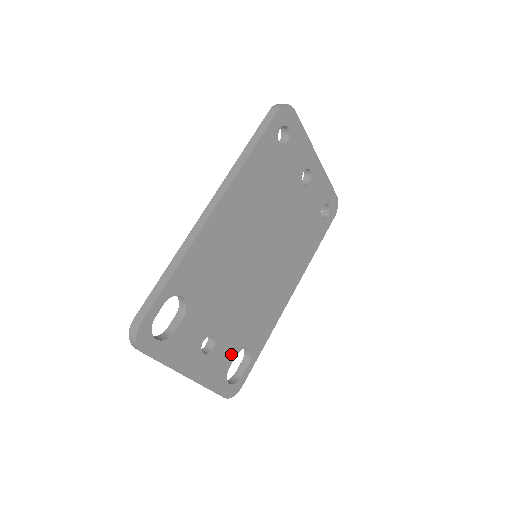
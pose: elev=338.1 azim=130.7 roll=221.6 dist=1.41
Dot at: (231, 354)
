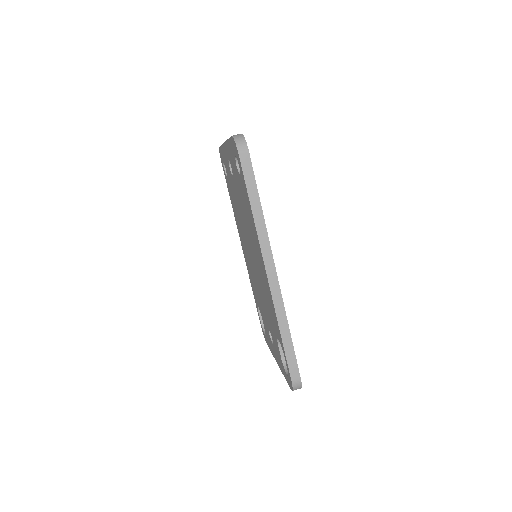
Dot at: occluded
